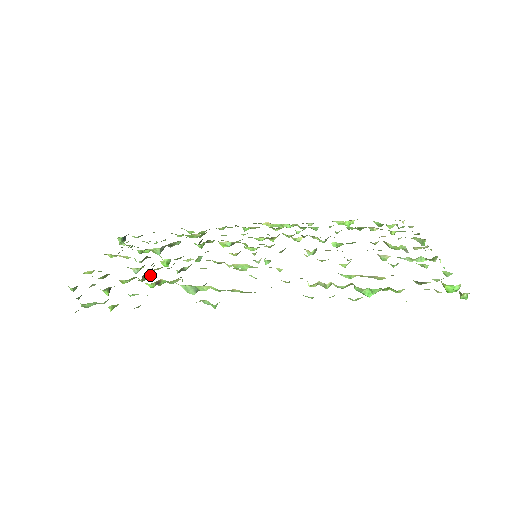
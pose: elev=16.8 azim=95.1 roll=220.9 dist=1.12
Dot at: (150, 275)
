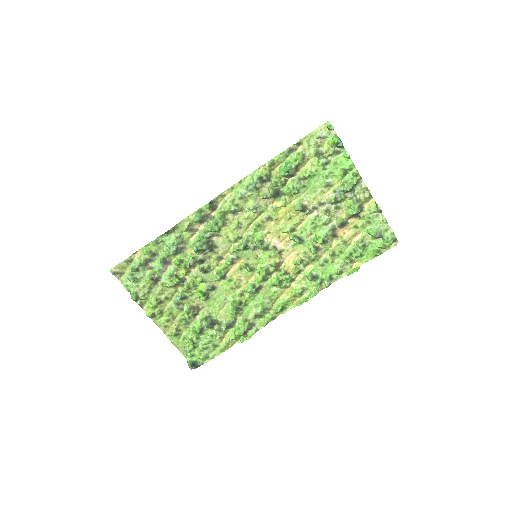
Dot at: (180, 270)
